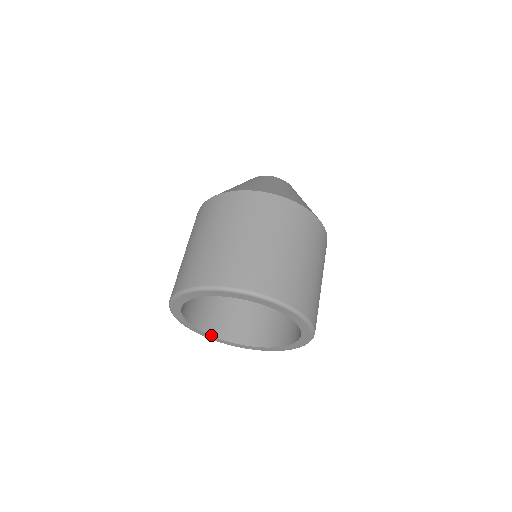
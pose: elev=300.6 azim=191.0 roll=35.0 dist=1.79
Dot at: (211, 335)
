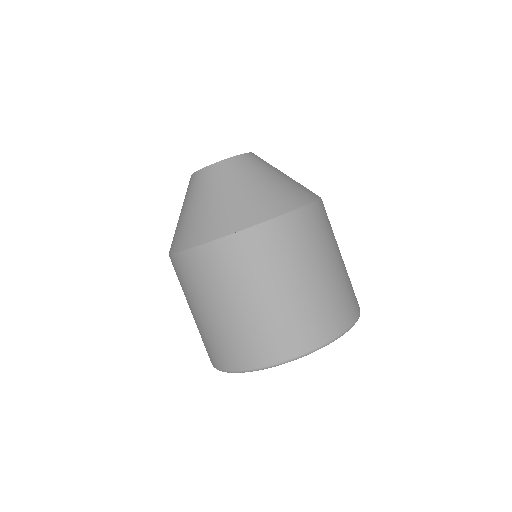
Dot at: occluded
